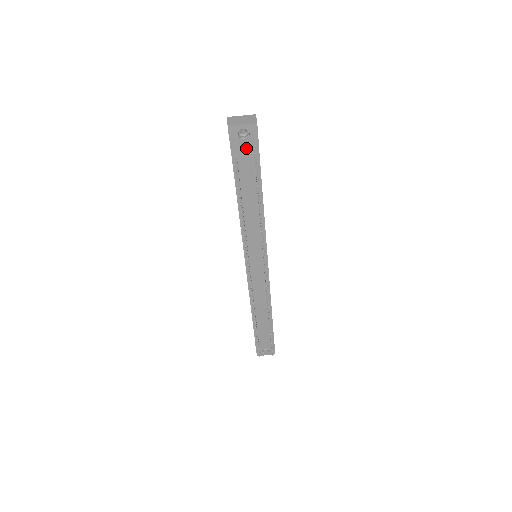
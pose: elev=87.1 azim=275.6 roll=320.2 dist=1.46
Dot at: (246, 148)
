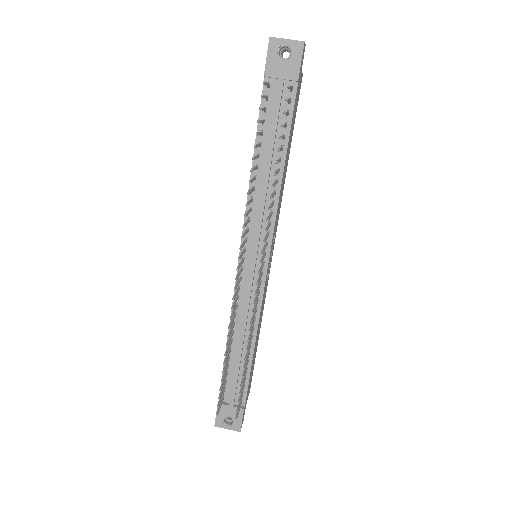
Dot at: (283, 73)
